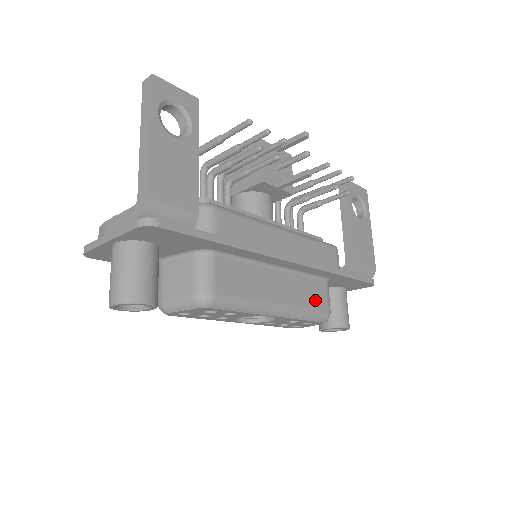
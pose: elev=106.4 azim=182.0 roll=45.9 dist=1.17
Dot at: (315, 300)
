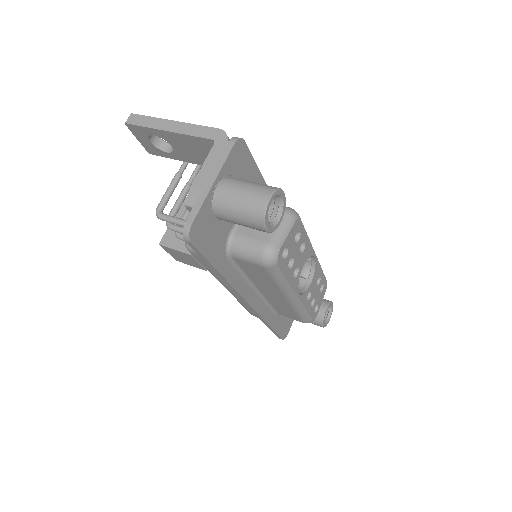
Dot at: occluded
